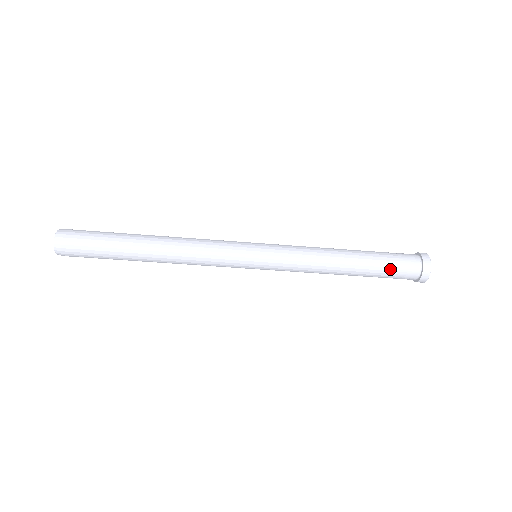
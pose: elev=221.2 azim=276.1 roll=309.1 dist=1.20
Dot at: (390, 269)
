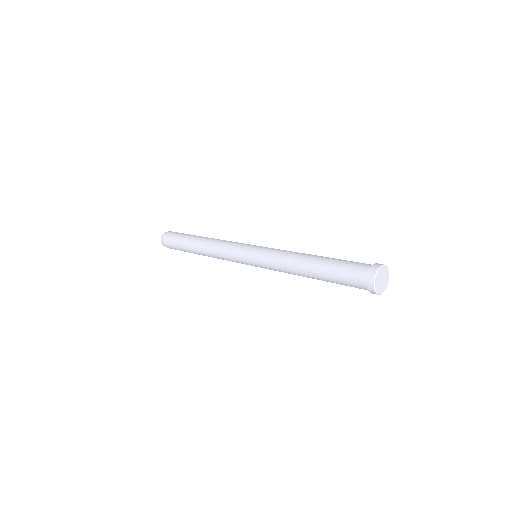
Dot at: (341, 282)
